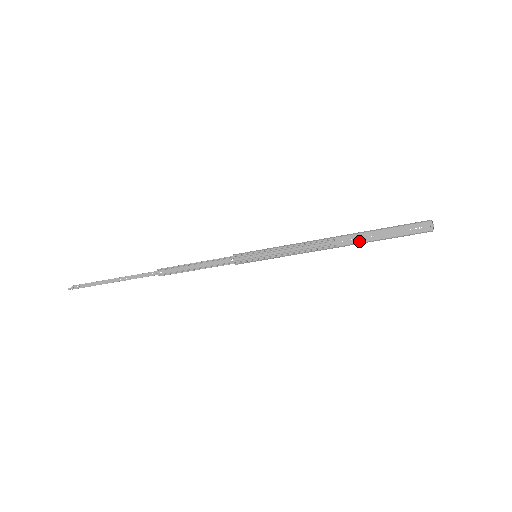
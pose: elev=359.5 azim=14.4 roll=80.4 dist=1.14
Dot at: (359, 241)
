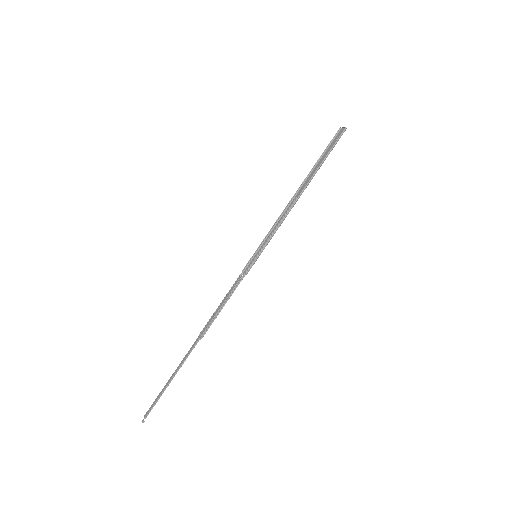
Dot at: (310, 180)
